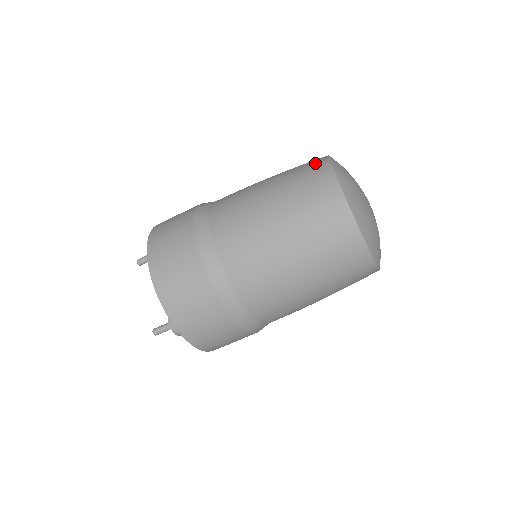
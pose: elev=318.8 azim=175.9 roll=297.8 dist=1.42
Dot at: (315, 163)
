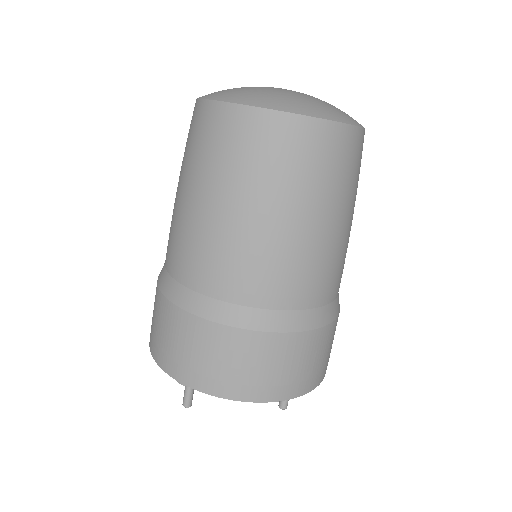
Dot at: occluded
